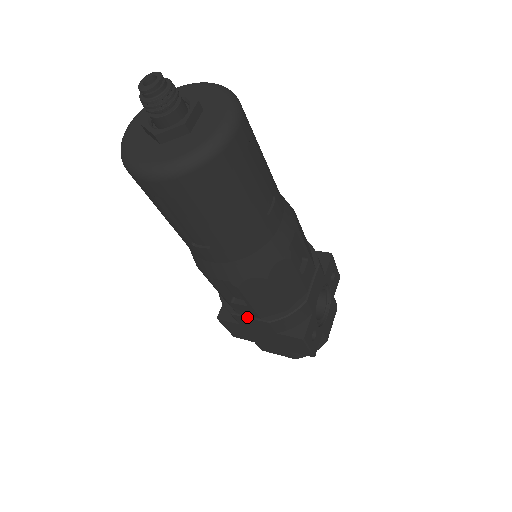
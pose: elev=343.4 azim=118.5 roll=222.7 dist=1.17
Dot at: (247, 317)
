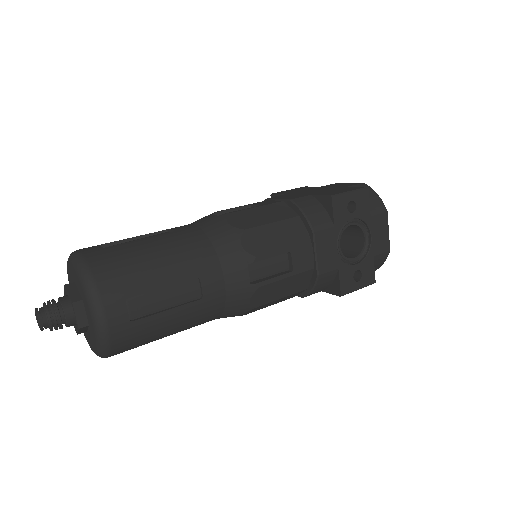
Dot at: occluded
